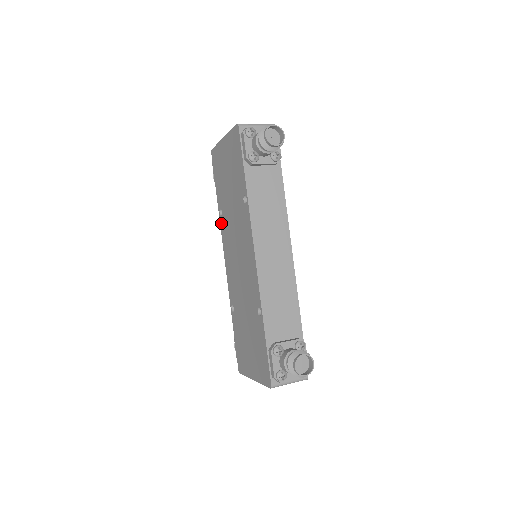
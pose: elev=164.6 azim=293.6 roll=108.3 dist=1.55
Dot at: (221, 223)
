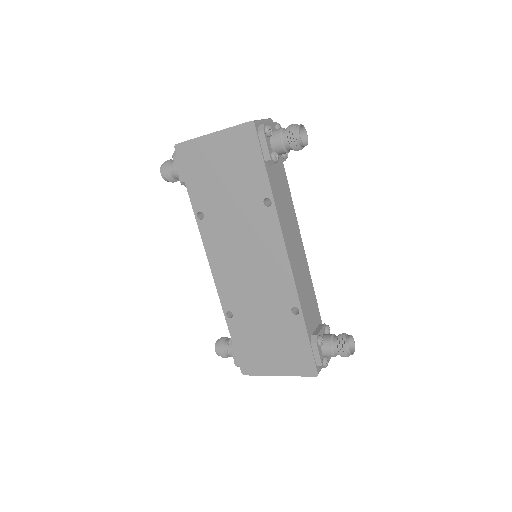
Dot at: (202, 227)
